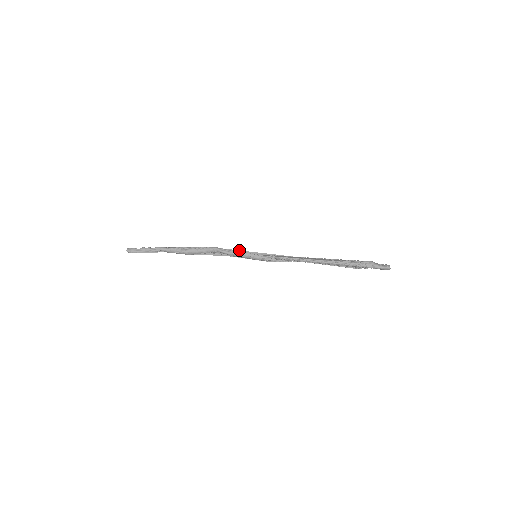
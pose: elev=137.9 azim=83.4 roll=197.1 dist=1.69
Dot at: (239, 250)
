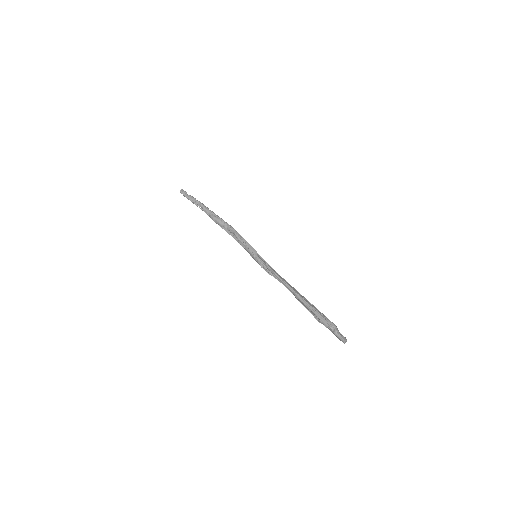
Dot at: occluded
